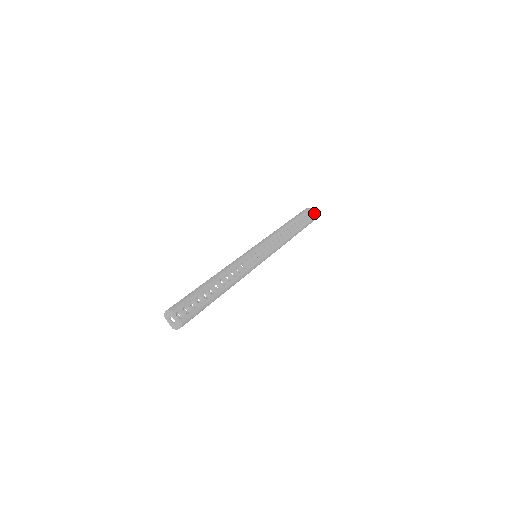
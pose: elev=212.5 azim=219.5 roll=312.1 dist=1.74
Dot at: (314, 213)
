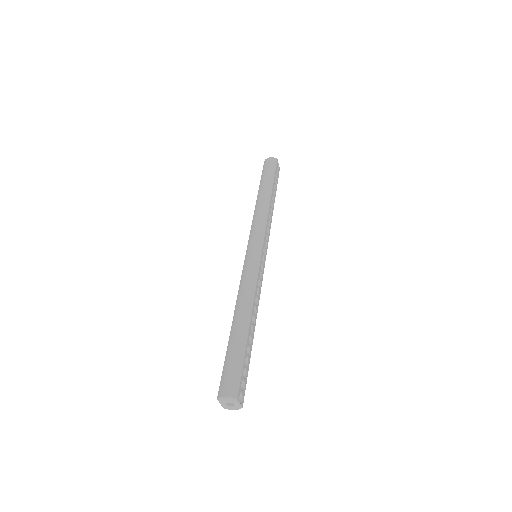
Dot at: occluded
